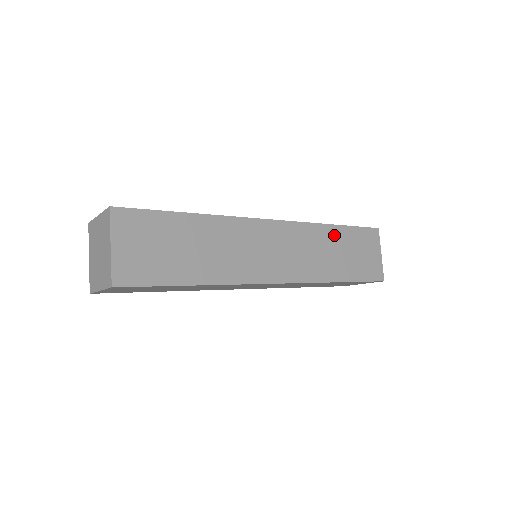
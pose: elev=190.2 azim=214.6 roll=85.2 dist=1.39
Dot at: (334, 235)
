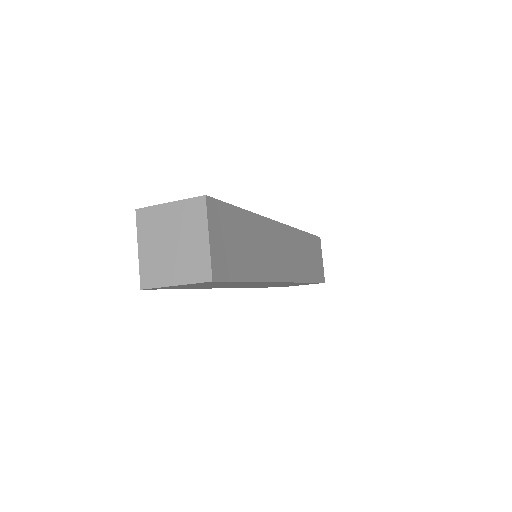
Dot at: (305, 241)
